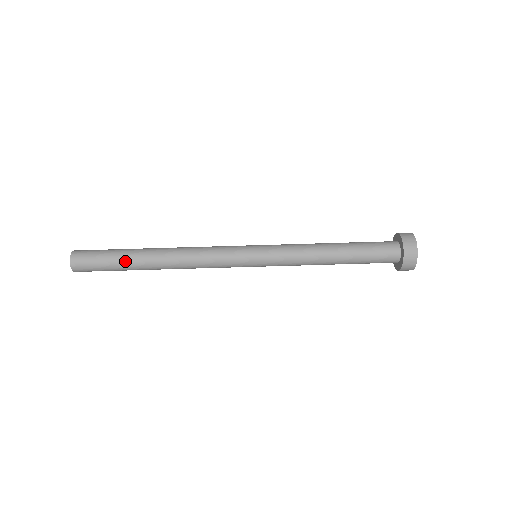
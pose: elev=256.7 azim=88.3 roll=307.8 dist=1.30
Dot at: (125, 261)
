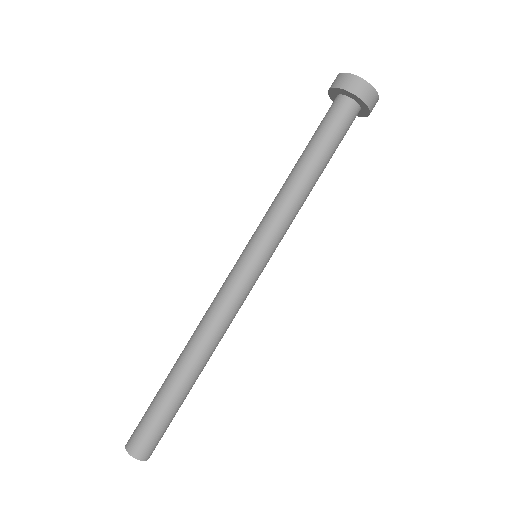
Dot at: (162, 391)
